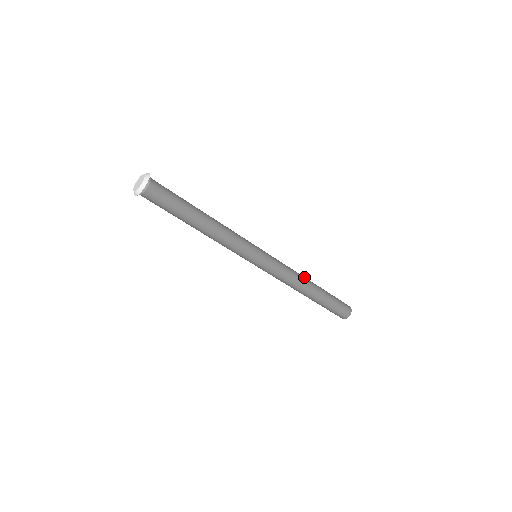
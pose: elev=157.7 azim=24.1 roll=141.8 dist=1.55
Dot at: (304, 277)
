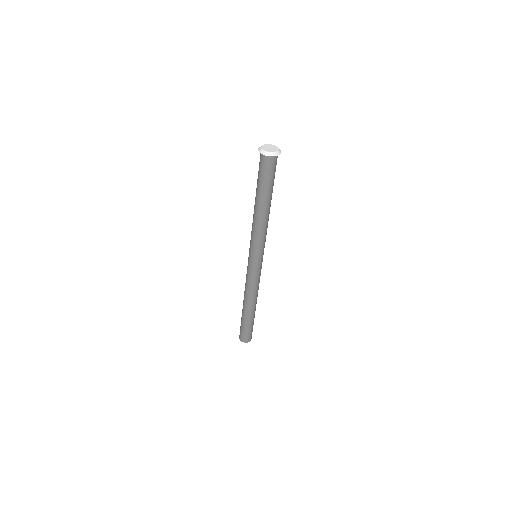
Dot at: occluded
